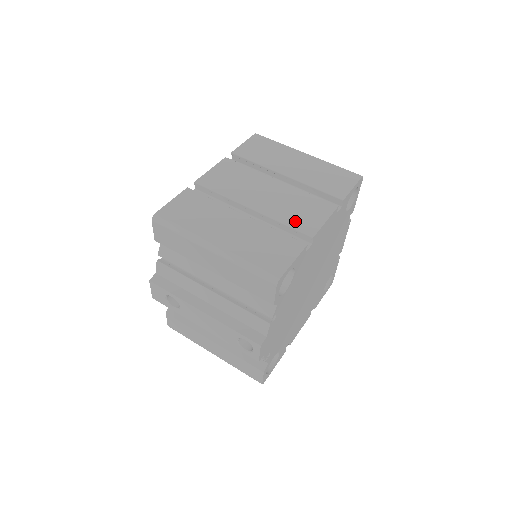
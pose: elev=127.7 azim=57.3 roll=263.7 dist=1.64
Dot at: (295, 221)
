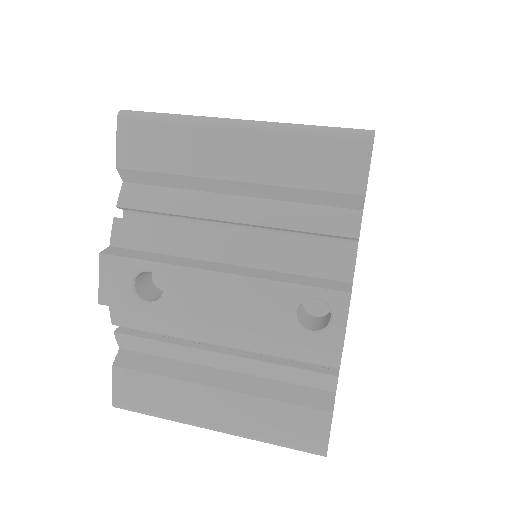
Dot at: occluded
